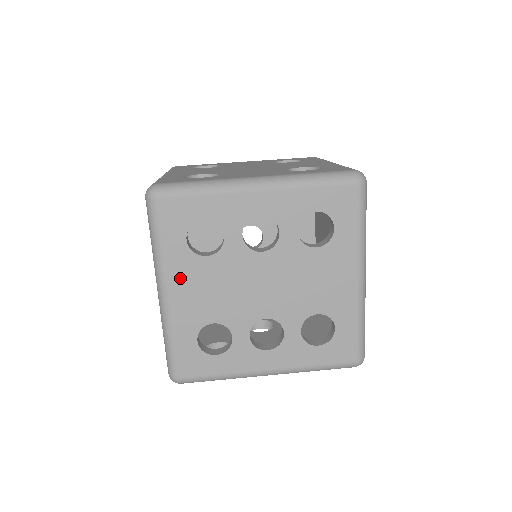
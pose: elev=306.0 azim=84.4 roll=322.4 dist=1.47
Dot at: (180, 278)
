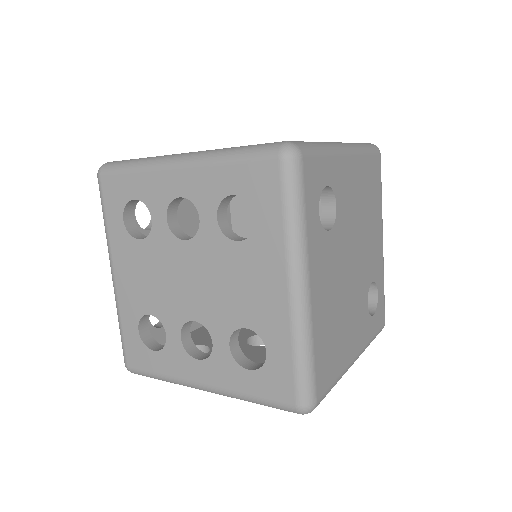
Dot at: (121, 260)
